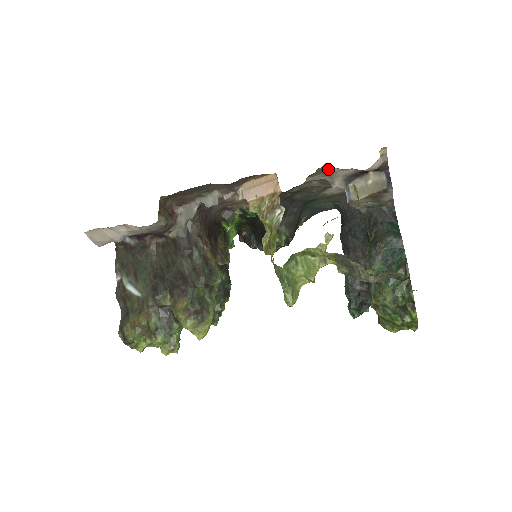
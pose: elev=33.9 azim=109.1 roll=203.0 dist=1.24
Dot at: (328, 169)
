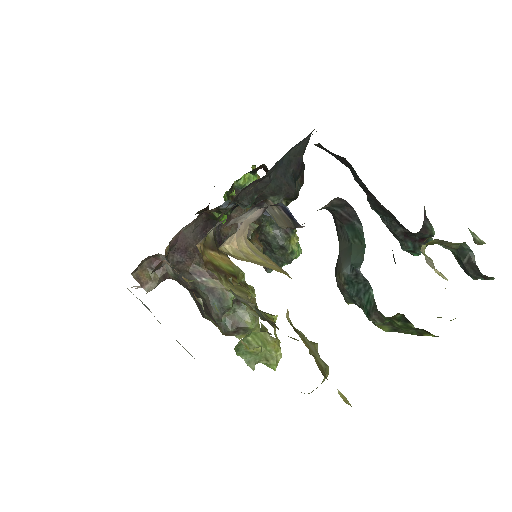
Dot at: occluded
